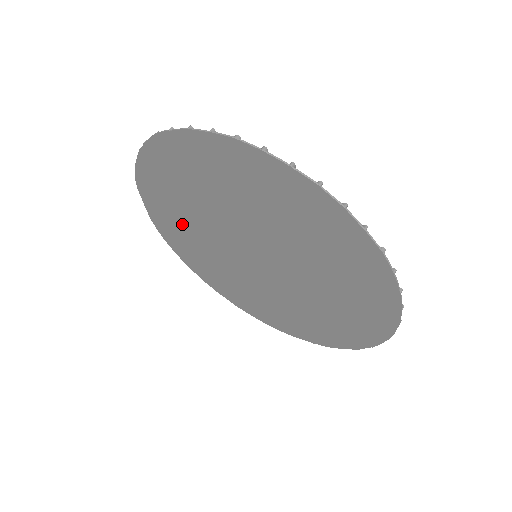
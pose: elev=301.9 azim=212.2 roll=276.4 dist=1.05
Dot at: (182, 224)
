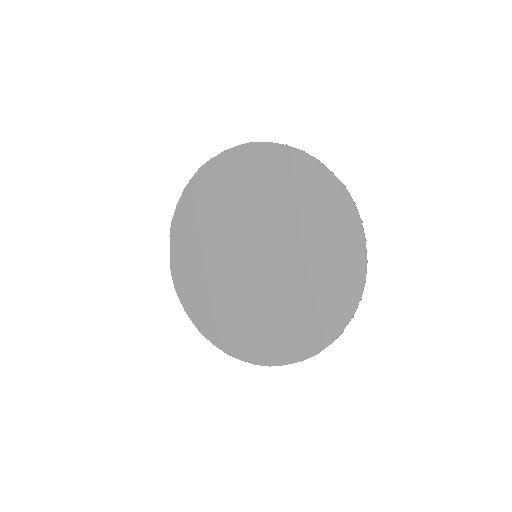
Dot at: (198, 255)
